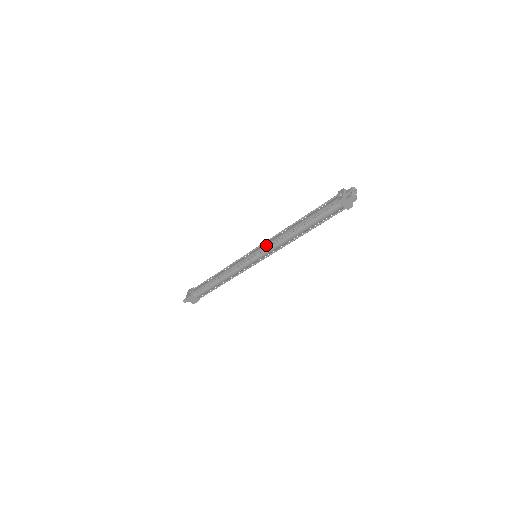
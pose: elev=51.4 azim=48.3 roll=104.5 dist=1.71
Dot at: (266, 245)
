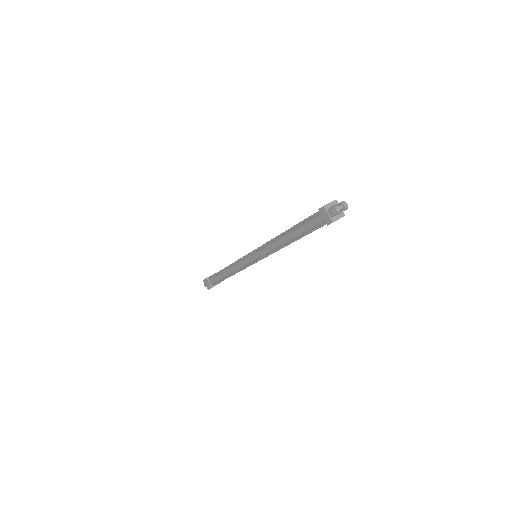
Dot at: occluded
